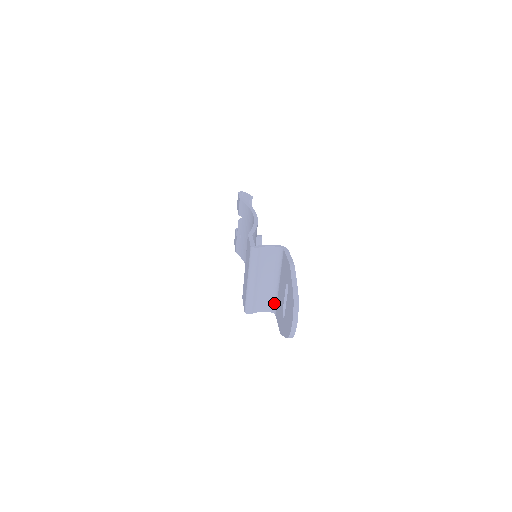
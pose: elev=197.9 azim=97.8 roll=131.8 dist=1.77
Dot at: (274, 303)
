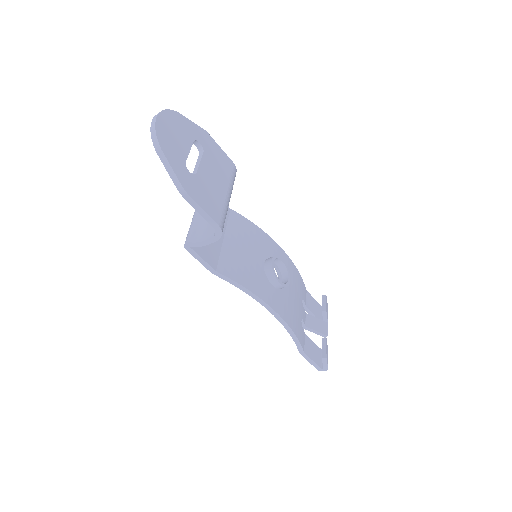
Dot at: occluded
